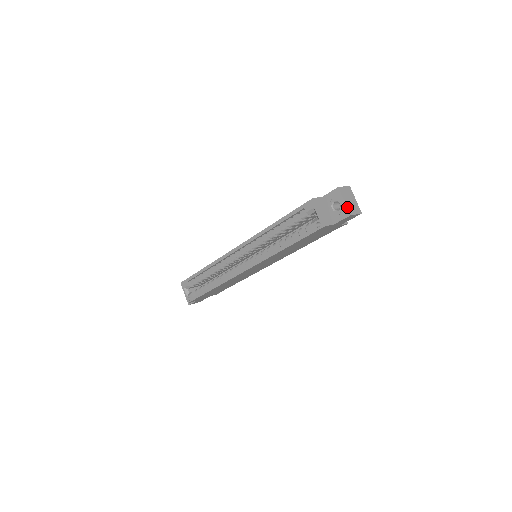
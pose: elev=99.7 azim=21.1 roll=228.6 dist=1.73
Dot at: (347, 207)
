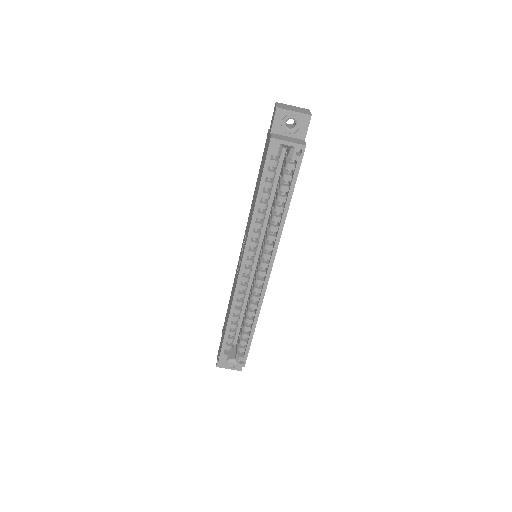
Dot at: (301, 113)
